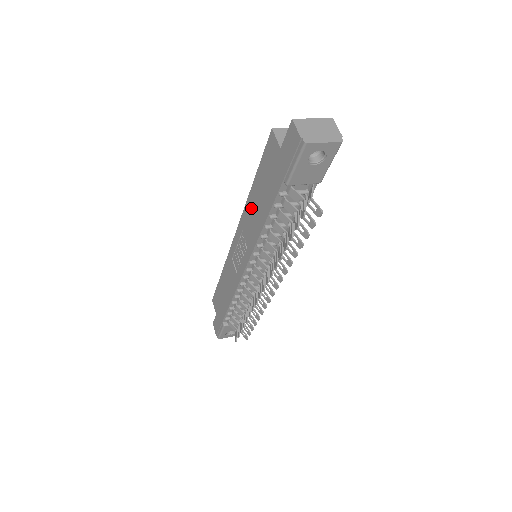
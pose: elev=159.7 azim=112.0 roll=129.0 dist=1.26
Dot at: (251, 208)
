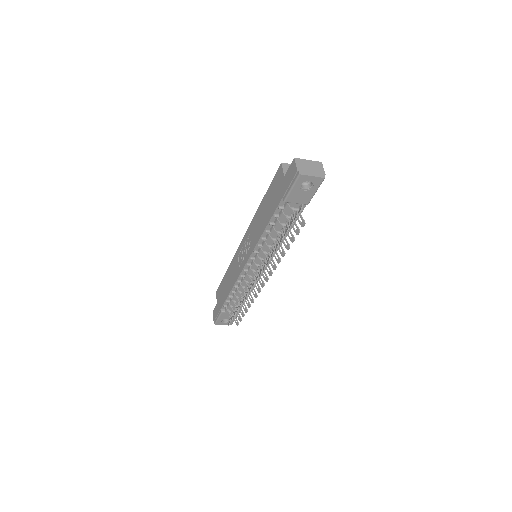
Dot at: (258, 217)
